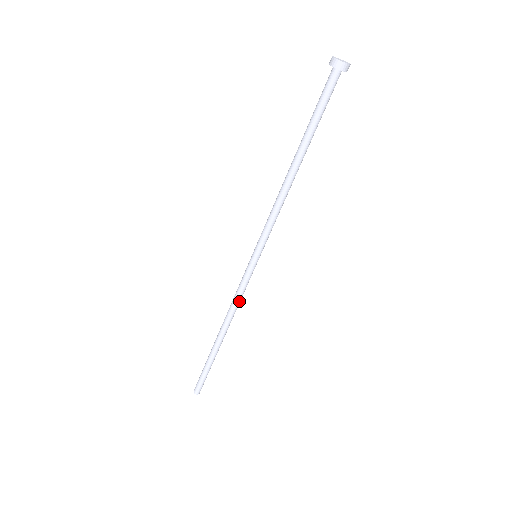
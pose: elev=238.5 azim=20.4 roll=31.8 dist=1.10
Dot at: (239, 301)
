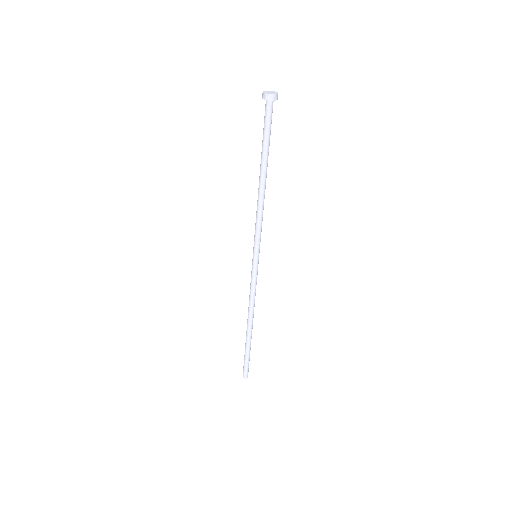
Dot at: (253, 295)
